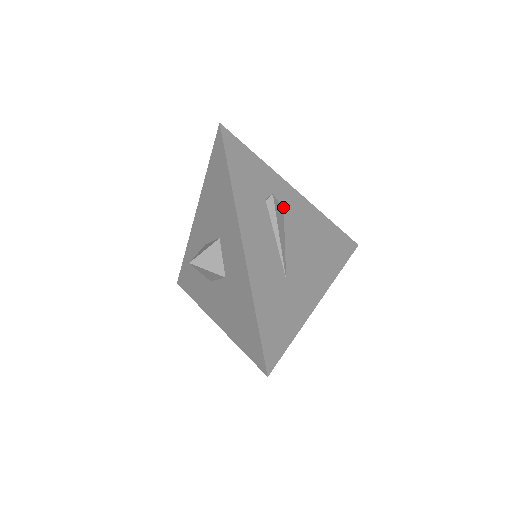
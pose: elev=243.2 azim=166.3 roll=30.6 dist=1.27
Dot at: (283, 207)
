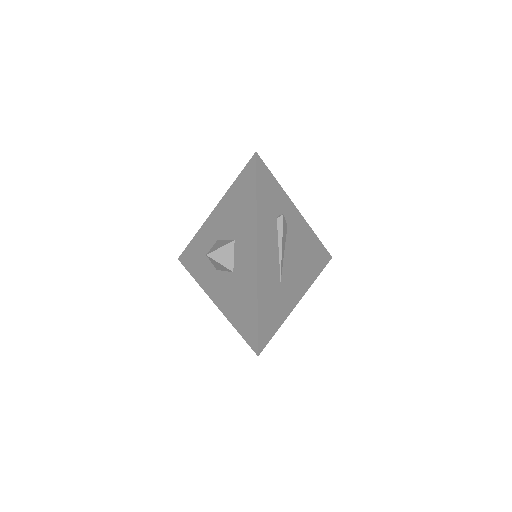
Dot at: (287, 224)
